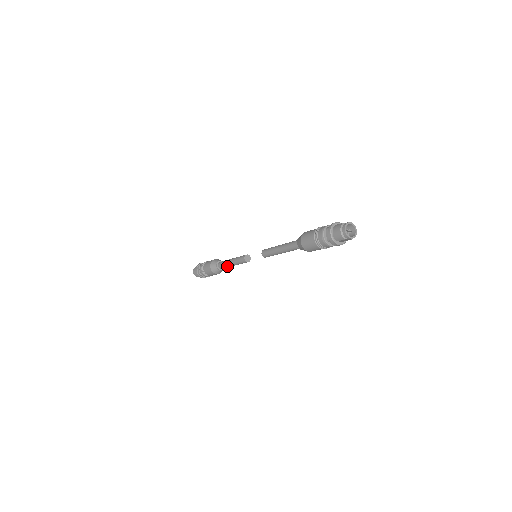
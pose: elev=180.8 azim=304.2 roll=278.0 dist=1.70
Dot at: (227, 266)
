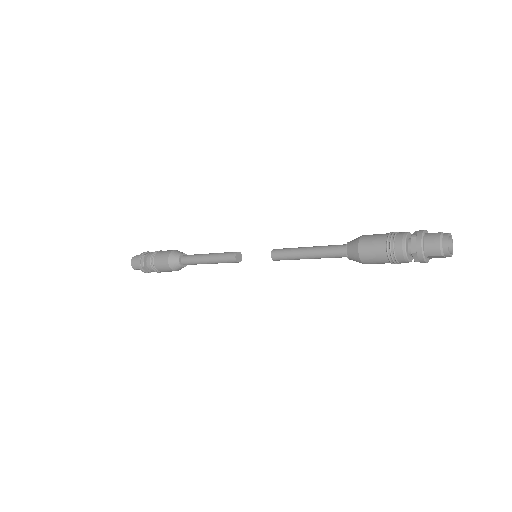
Dot at: (198, 262)
